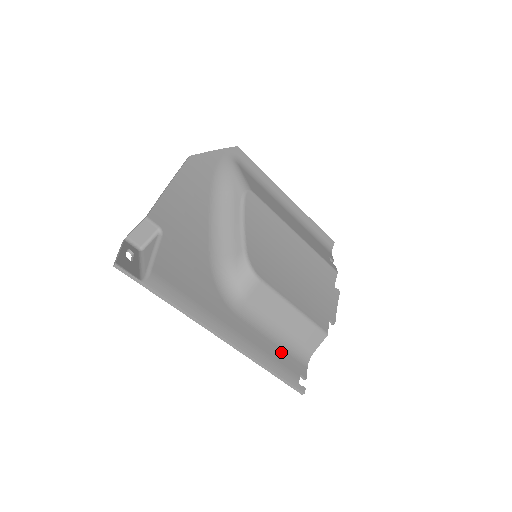
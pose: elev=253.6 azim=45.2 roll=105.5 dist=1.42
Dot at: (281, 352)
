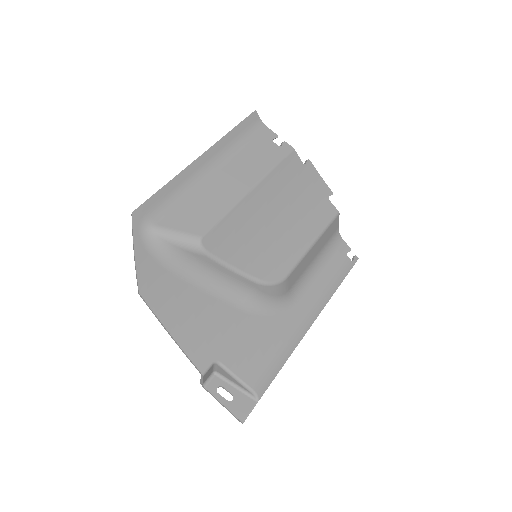
Dot at: (328, 266)
